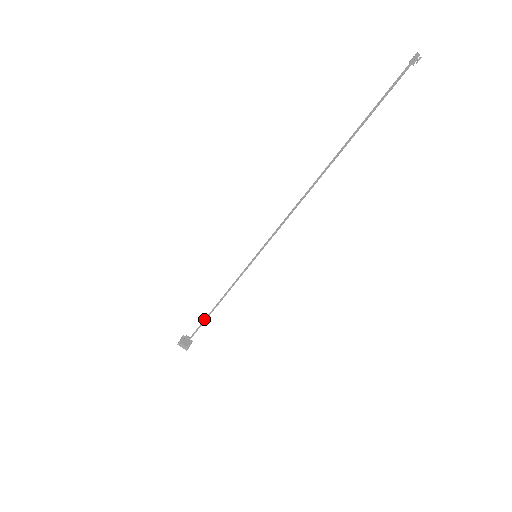
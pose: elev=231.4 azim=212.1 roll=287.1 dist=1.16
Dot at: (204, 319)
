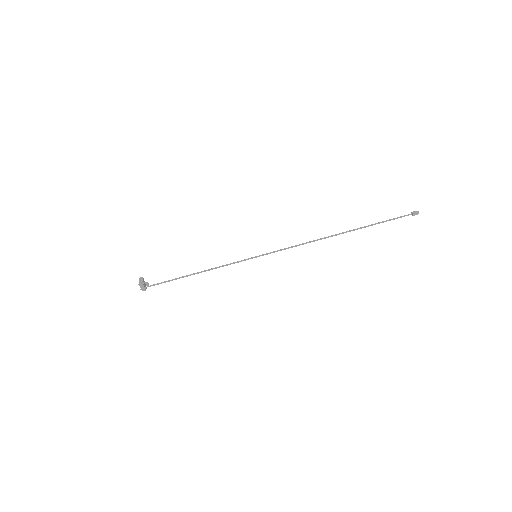
Dot at: (176, 278)
